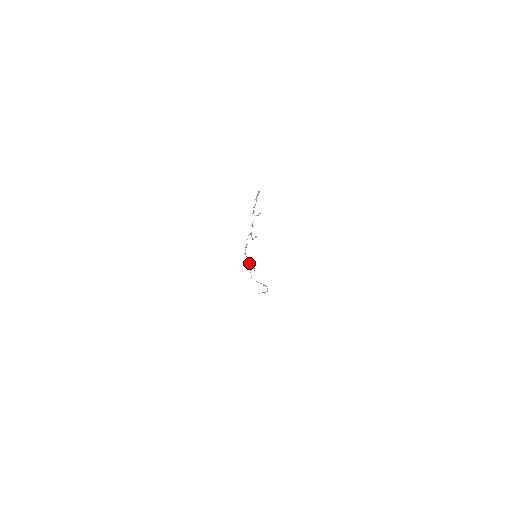
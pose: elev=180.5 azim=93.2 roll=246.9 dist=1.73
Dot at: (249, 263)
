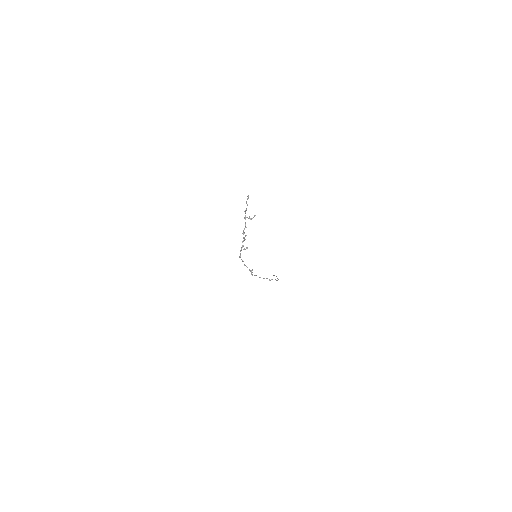
Dot at: (246, 266)
